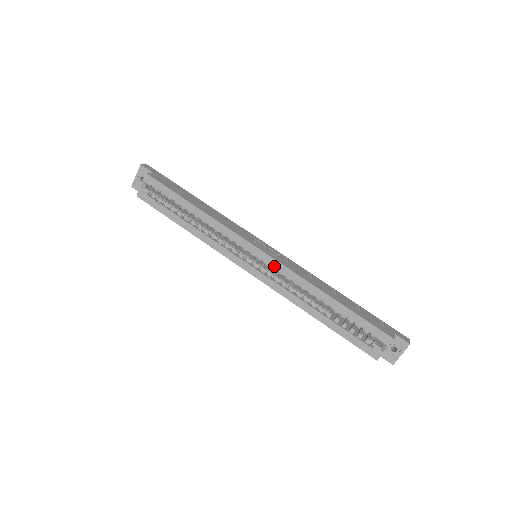
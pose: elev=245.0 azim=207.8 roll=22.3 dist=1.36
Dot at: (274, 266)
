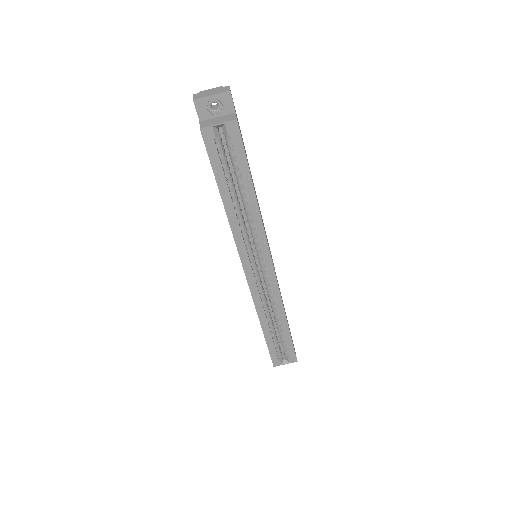
Dot at: (271, 282)
